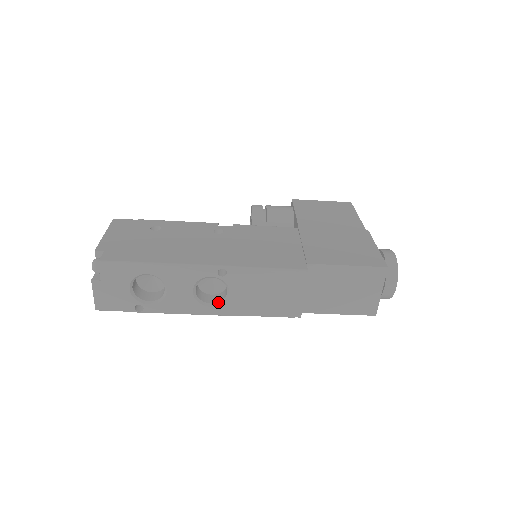
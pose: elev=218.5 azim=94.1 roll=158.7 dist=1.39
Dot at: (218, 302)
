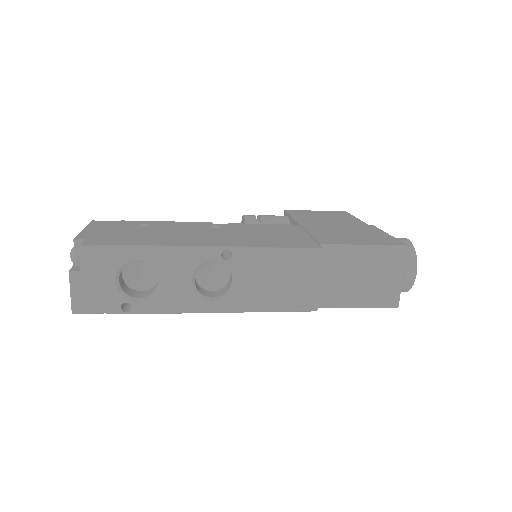
Dot at: (221, 295)
